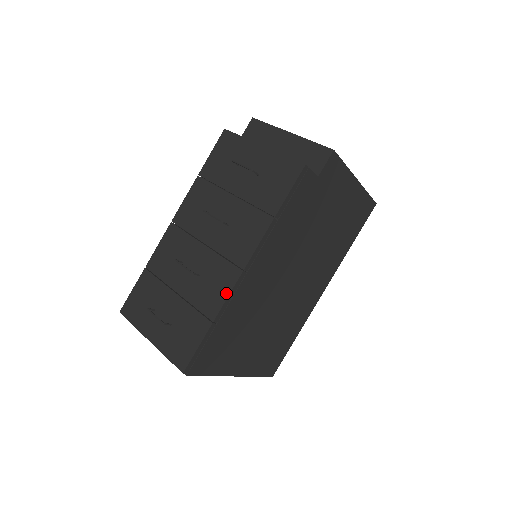
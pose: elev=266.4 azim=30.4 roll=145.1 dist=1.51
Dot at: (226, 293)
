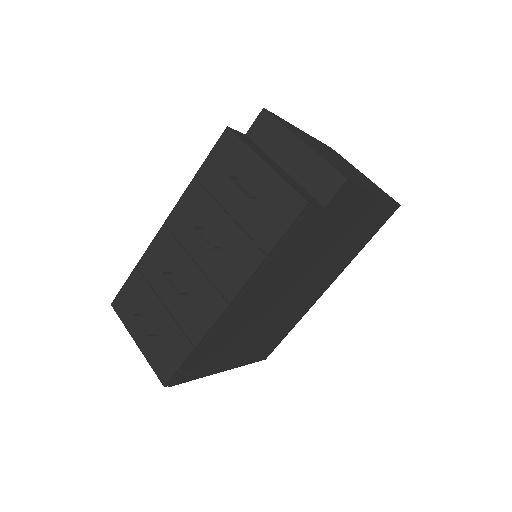
Dot at: (210, 322)
